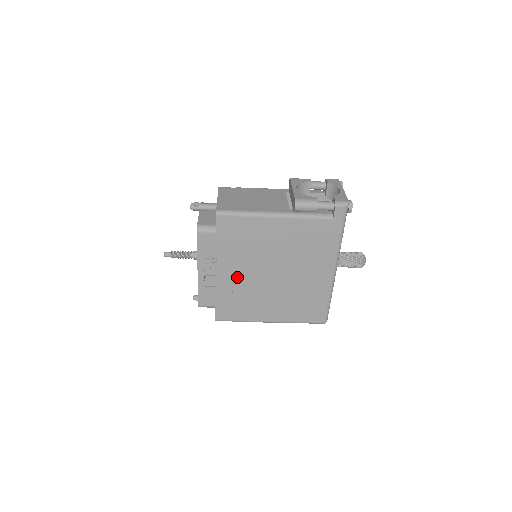
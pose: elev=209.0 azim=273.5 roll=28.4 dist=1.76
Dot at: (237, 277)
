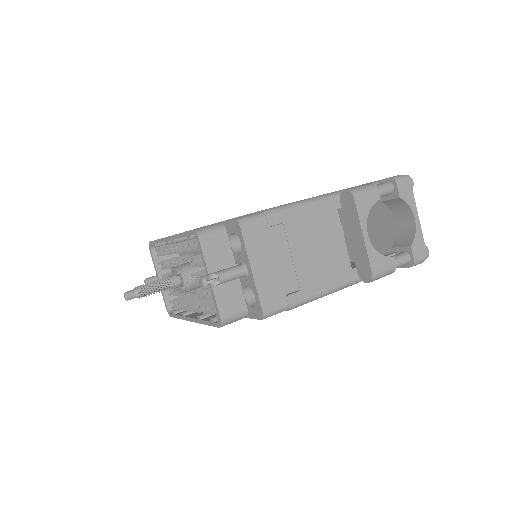
Dot at: occluded
